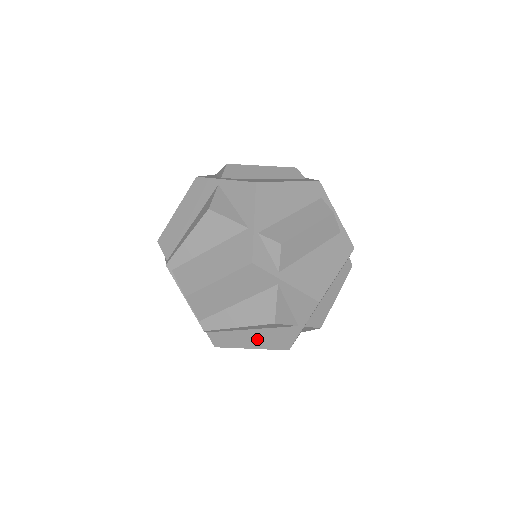
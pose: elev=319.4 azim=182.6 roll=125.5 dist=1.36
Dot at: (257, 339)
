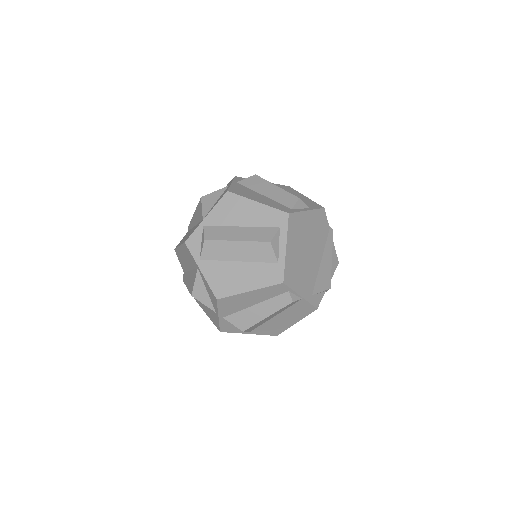
Dot at: (206, 308)
